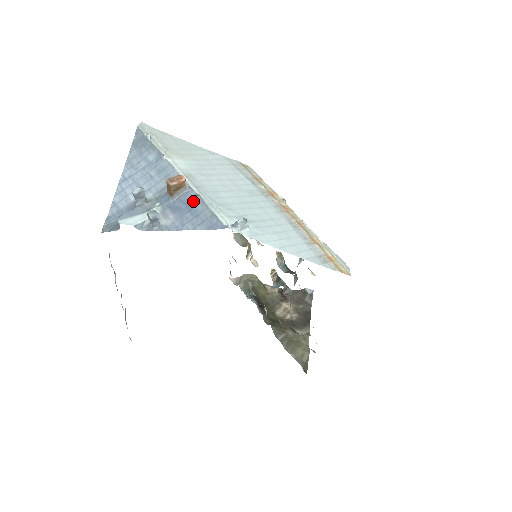
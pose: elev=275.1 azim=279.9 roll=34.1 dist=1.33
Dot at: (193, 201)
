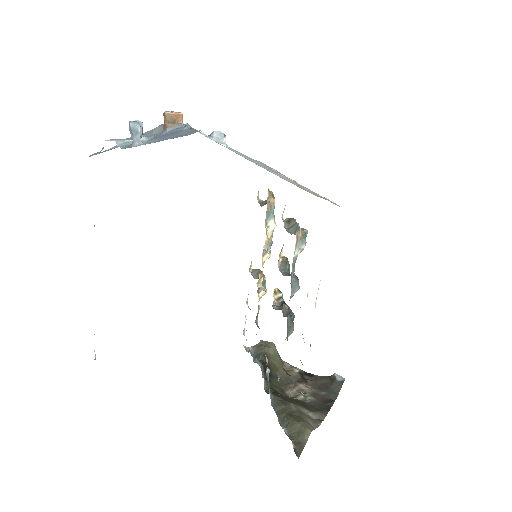
Dot at: (182, 130)
